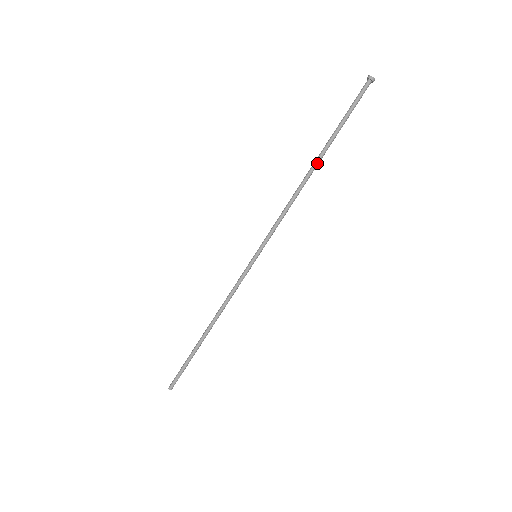
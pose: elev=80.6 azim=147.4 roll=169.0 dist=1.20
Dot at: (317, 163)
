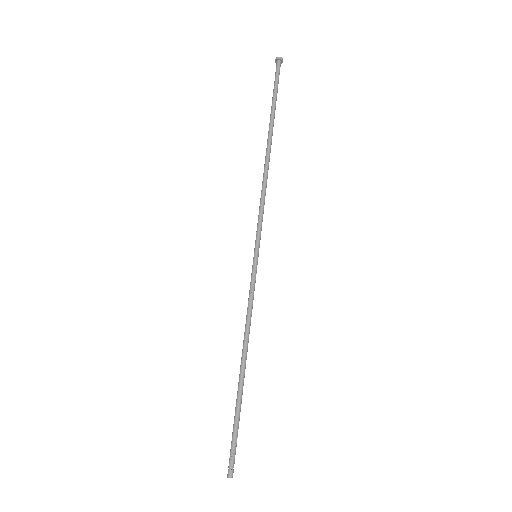
Dot at: (268, 142)
